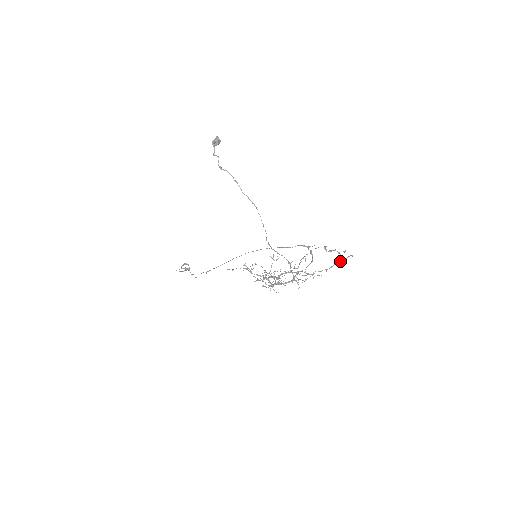
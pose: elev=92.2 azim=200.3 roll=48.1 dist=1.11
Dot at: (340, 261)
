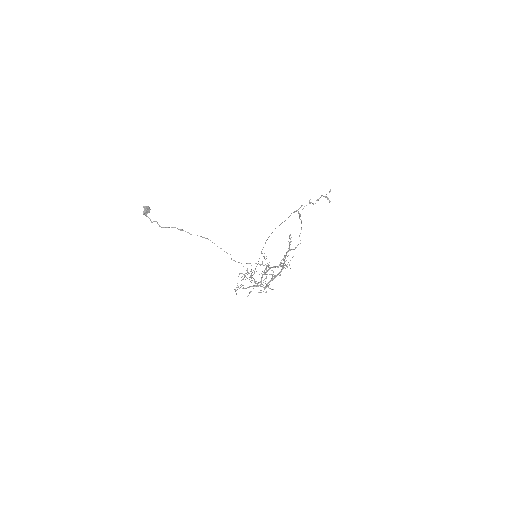
Dot at: occluded
